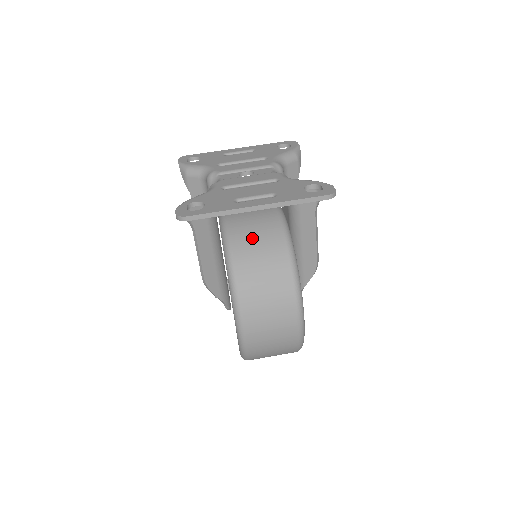
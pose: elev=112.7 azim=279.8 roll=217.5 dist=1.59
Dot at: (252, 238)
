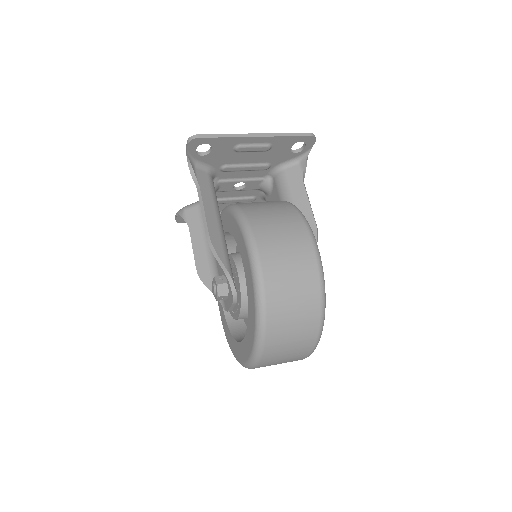
Dot at: (252, 202)
